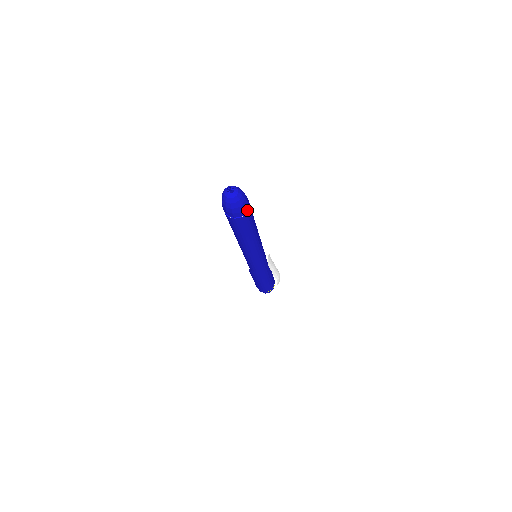
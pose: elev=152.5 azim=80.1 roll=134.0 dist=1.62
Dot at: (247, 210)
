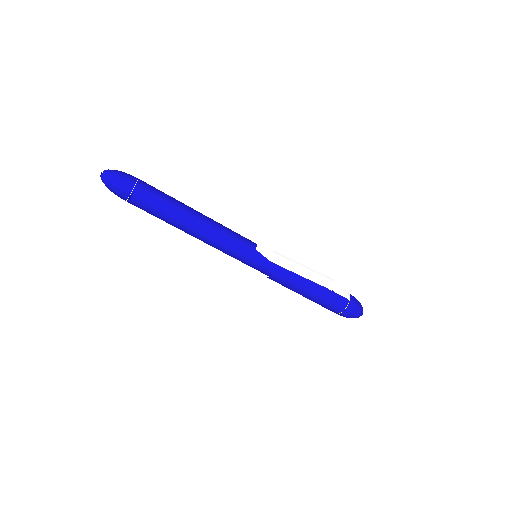
Dot at: (134, 188)
